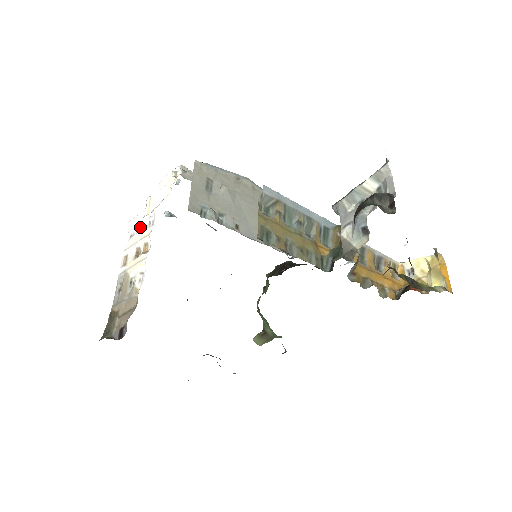
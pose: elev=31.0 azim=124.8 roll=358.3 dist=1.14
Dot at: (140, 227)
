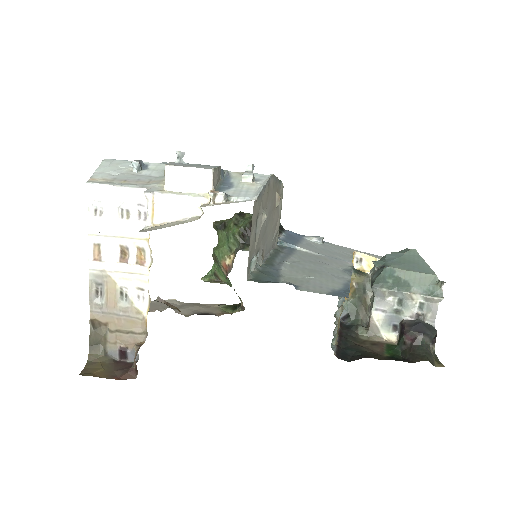
Dot at: (118, 210)
